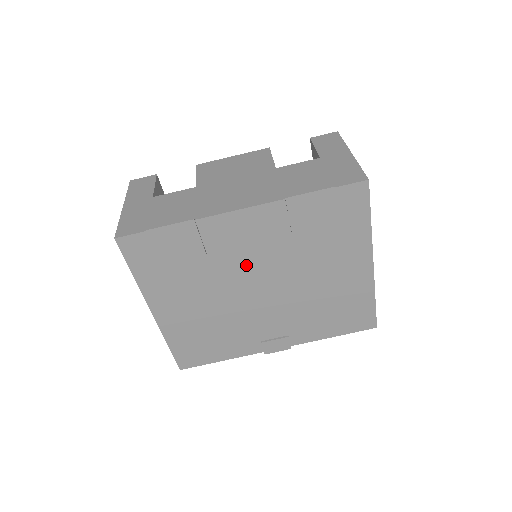
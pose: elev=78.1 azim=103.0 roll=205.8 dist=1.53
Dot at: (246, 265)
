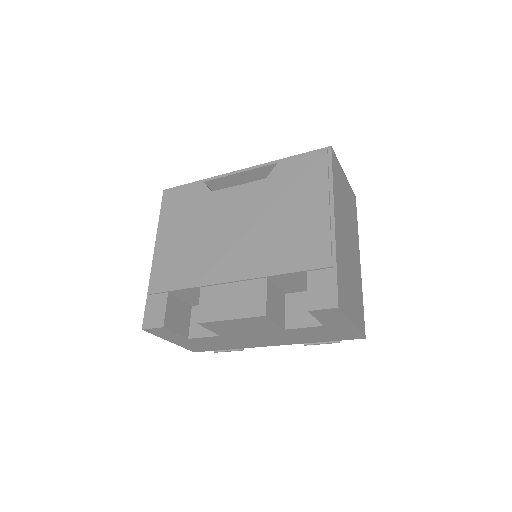
Dot at: occluded
